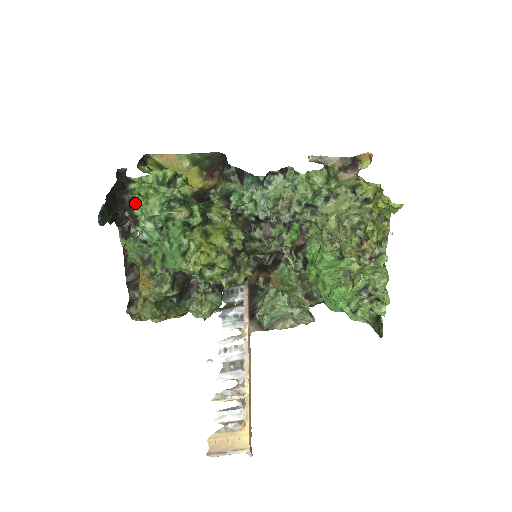
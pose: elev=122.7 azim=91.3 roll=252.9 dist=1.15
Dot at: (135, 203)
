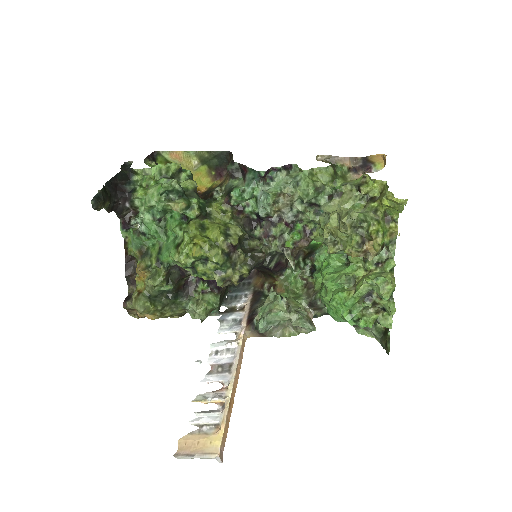
Dot at: (135, 193)
